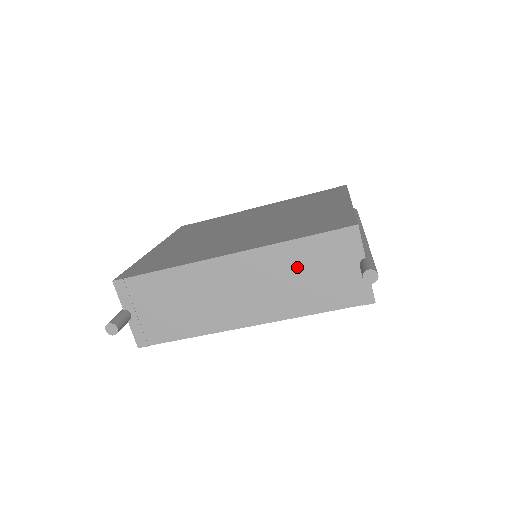
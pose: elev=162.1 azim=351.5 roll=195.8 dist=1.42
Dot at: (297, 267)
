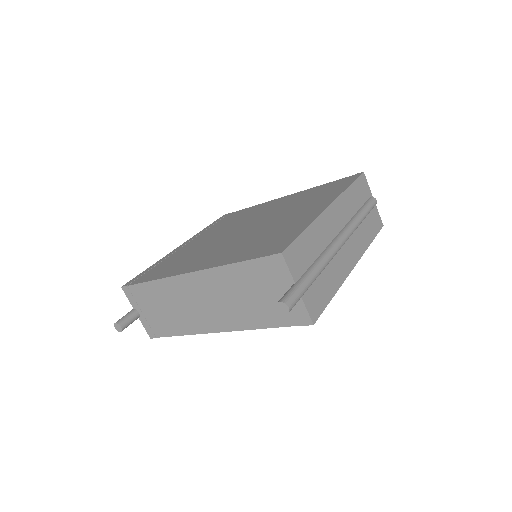
Dot at: (242, 287)
